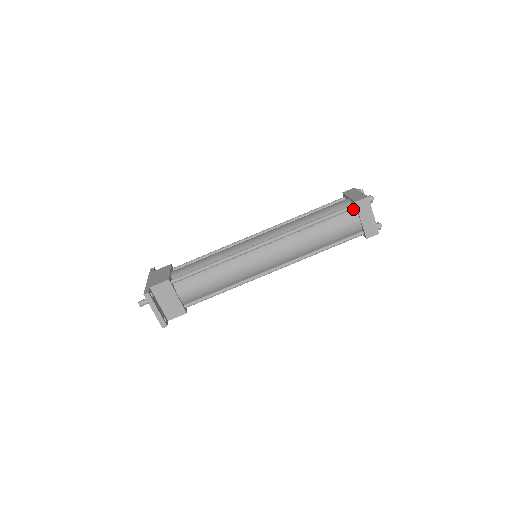
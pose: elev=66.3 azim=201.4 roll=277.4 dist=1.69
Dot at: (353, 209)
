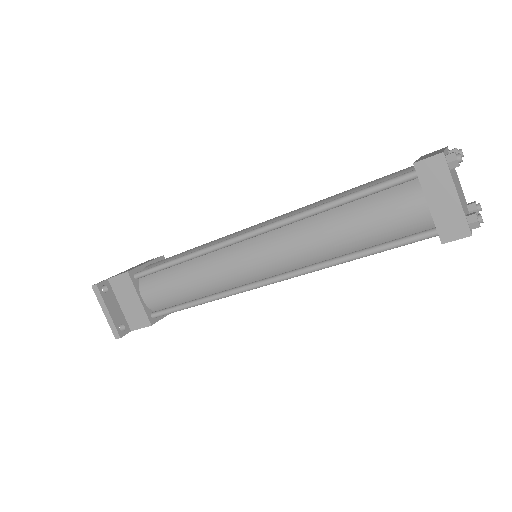
Dot at: (415, 180)
